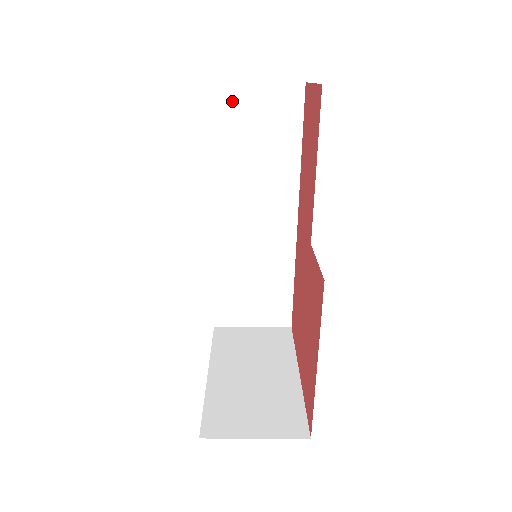
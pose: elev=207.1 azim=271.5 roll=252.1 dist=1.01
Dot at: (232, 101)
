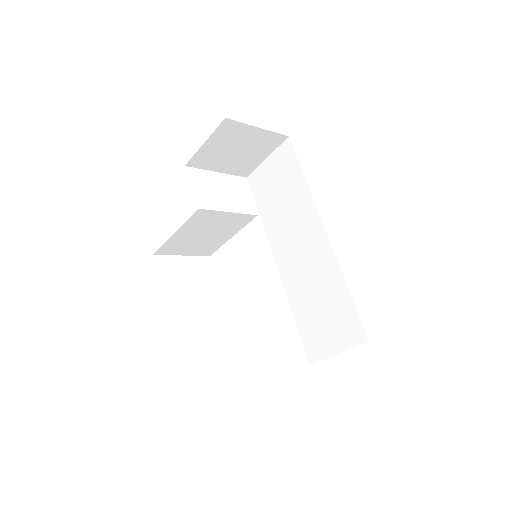
Dot at: (260, 180)
